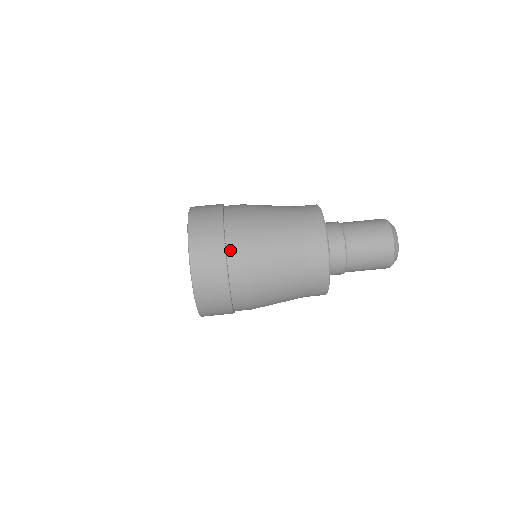
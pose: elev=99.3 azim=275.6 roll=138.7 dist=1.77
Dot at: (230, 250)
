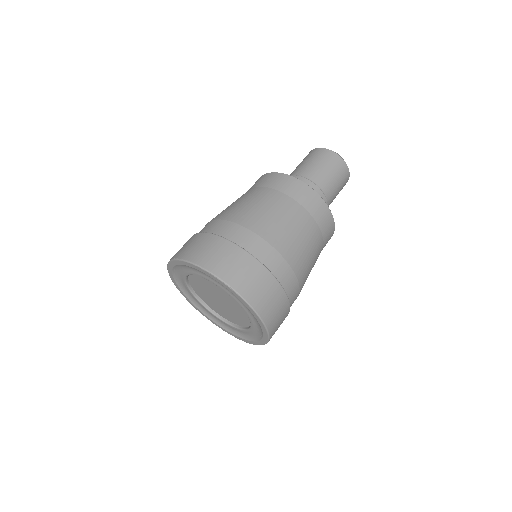
Dot at: (266, 263)
